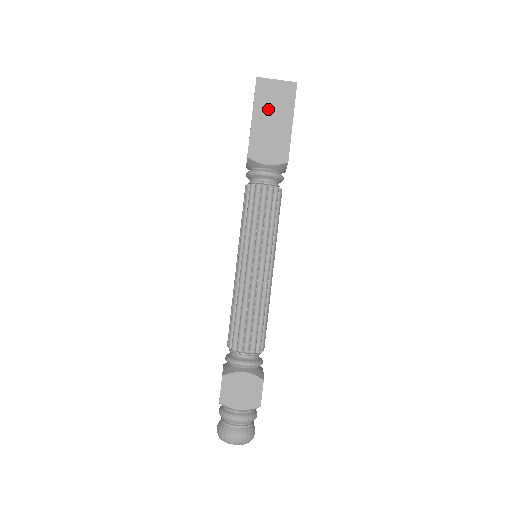
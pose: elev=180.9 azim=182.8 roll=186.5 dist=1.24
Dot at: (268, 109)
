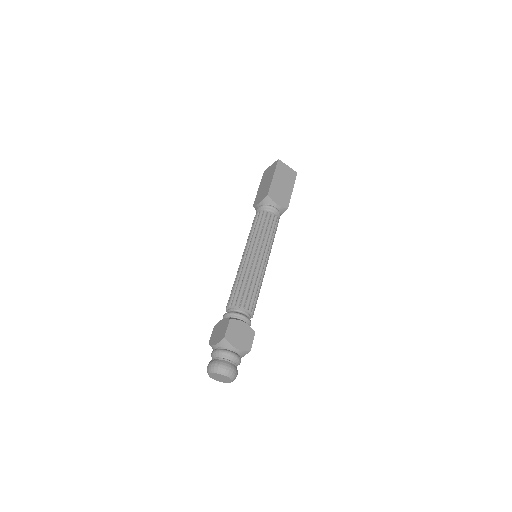
Dot at: (265, 180)
